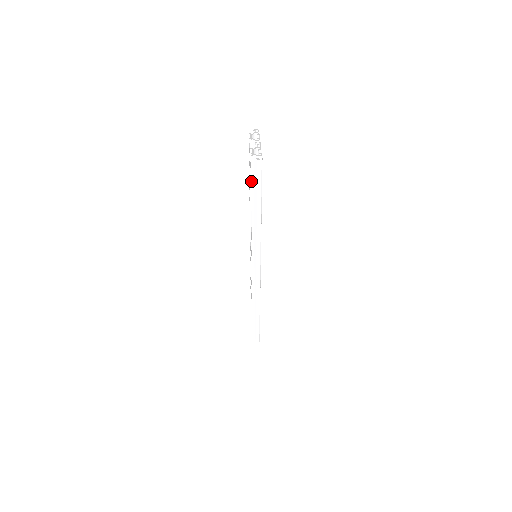
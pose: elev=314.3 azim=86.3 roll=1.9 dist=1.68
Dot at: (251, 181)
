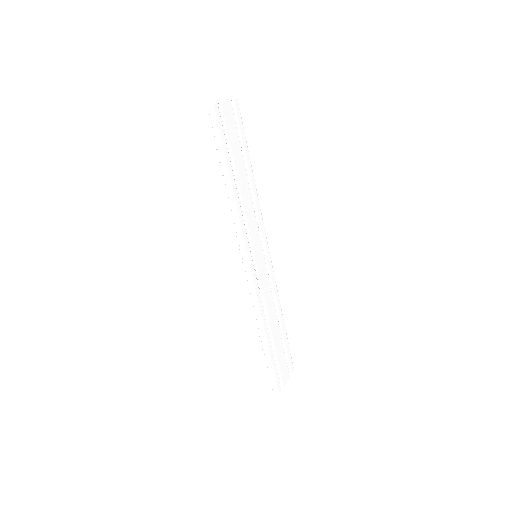
Dot at: (214, 137)
